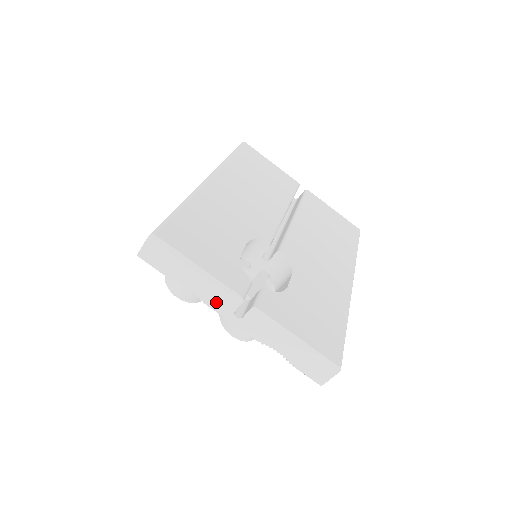
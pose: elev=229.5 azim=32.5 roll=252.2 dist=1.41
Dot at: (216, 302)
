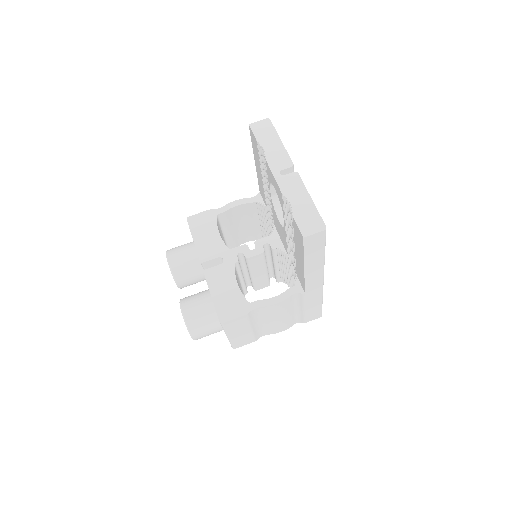
Dot at: (274, 162)
